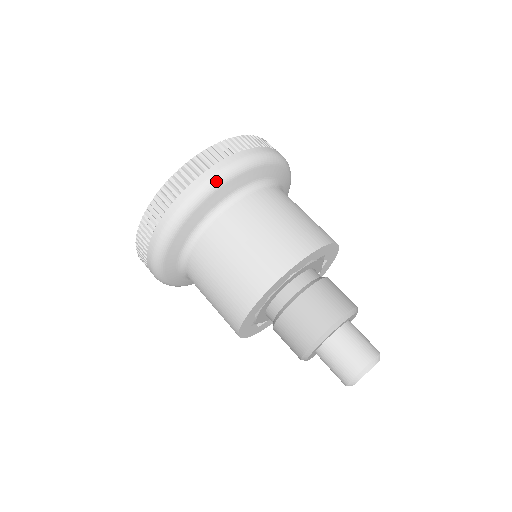
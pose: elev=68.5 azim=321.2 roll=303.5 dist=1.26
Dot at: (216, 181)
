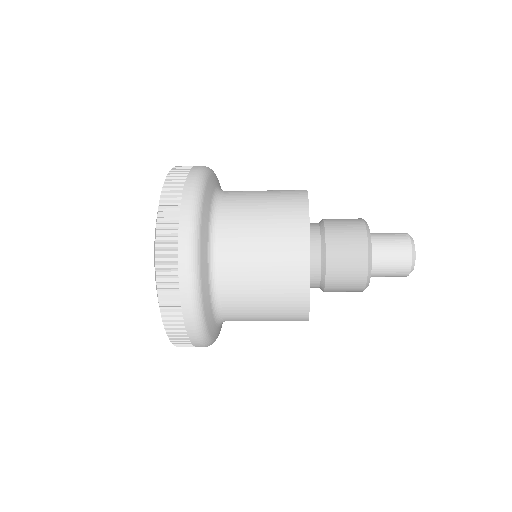
Dot at: (202, 176)
